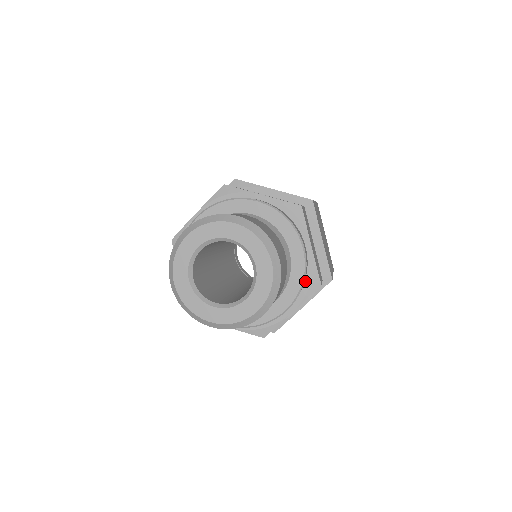
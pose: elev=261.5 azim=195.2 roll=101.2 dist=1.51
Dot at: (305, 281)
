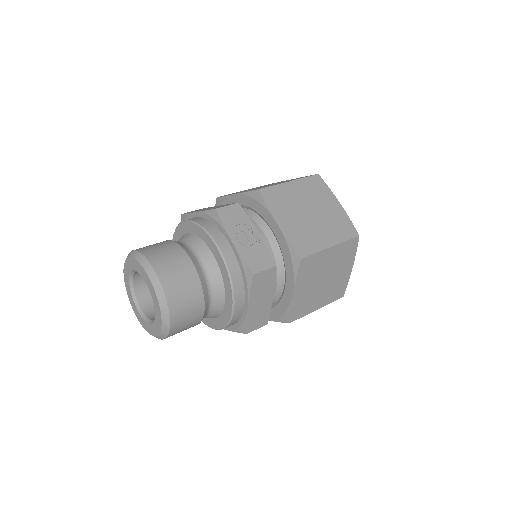
Dot at: (237, 322)
